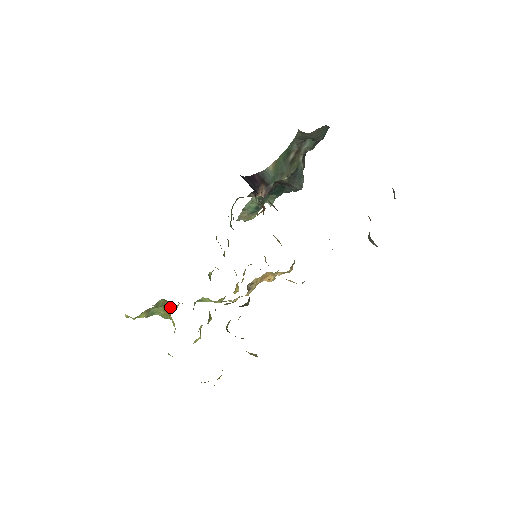
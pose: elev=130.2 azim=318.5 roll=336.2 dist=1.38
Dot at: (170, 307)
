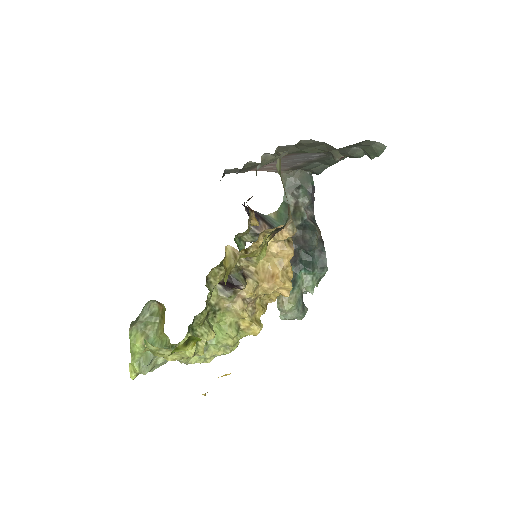
Dot at: (164, 314)
